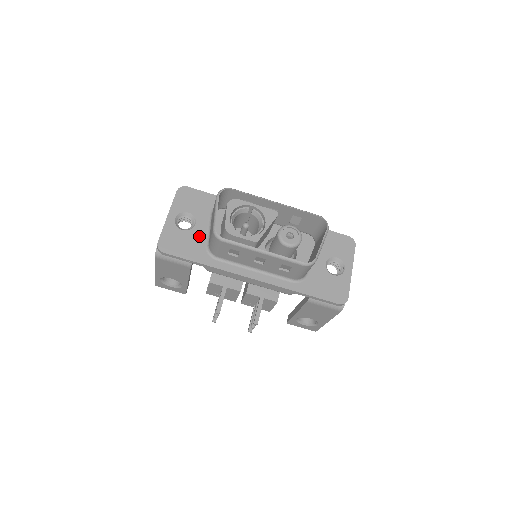
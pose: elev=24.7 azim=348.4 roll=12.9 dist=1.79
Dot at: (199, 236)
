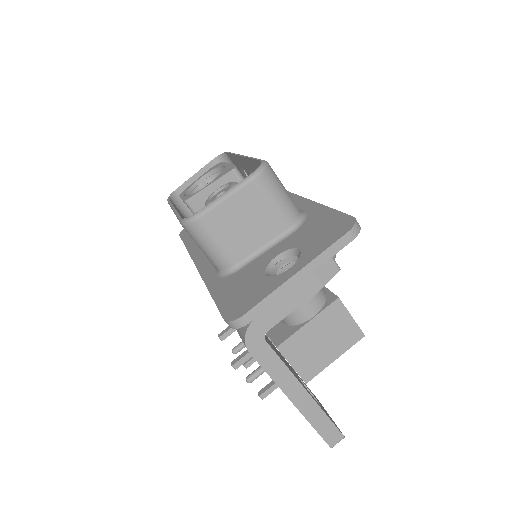
Dot at: occluded
